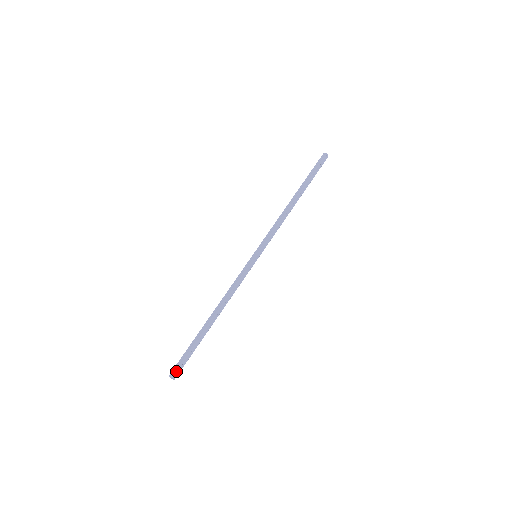
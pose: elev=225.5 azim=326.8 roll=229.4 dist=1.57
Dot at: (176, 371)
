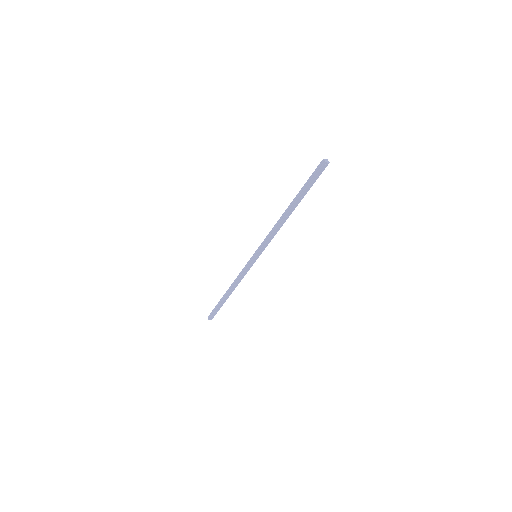
Dot at: (211, 317)
